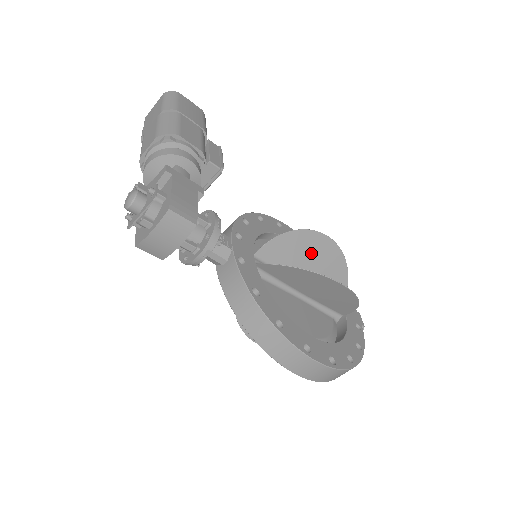
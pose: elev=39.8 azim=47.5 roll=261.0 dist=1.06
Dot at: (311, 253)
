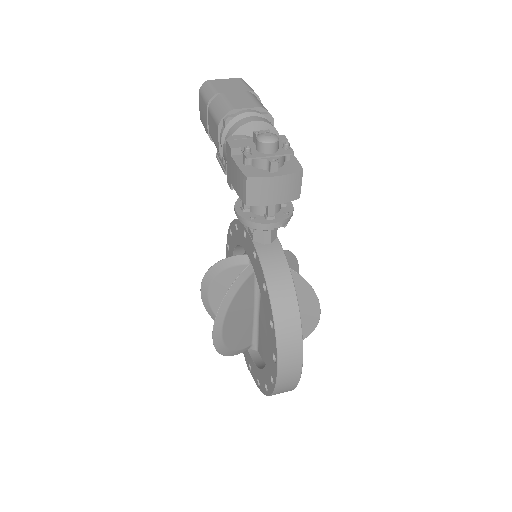
Dot at: occluded
